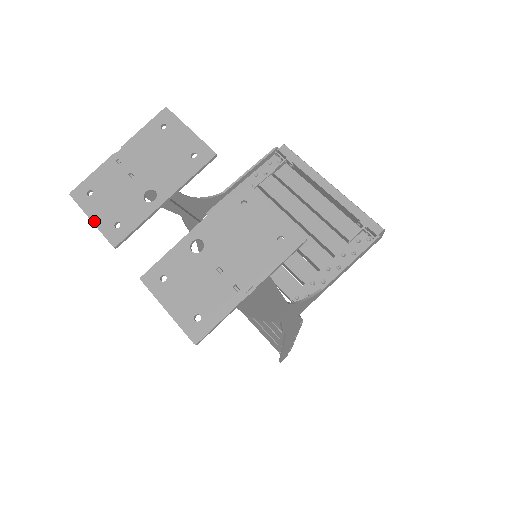
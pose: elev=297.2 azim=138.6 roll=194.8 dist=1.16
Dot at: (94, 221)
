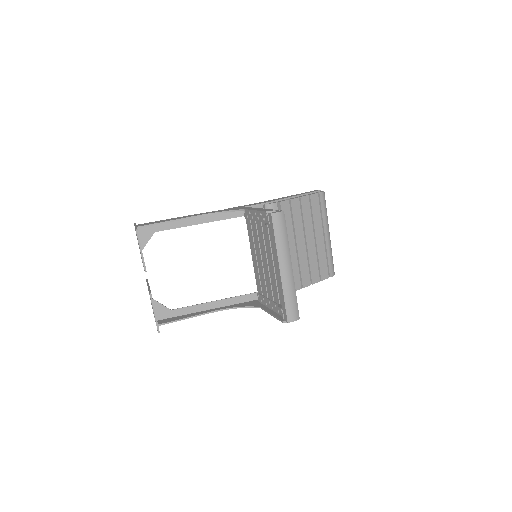
Dot at: occluded
